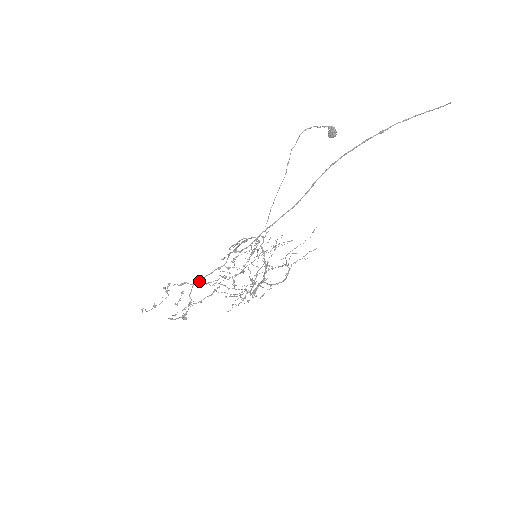
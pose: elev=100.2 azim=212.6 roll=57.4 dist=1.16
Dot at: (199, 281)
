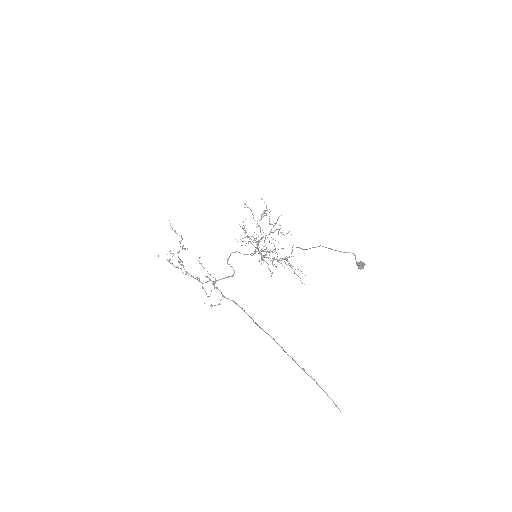
Dot at: (187, 272)
